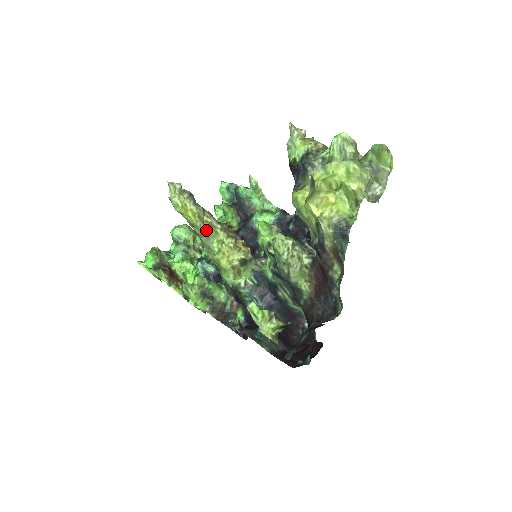
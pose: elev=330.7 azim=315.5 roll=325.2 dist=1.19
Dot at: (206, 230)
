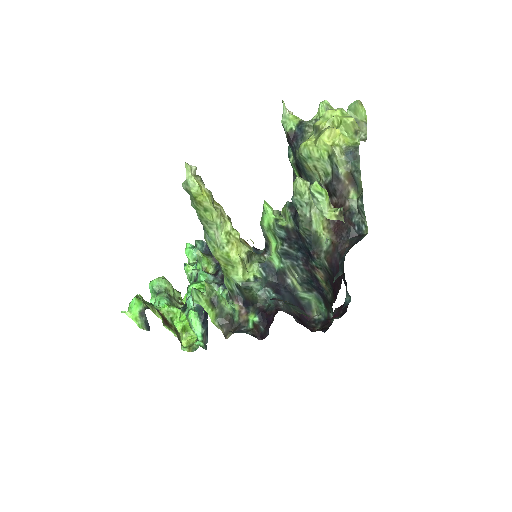
Dot at: (218, 214)
